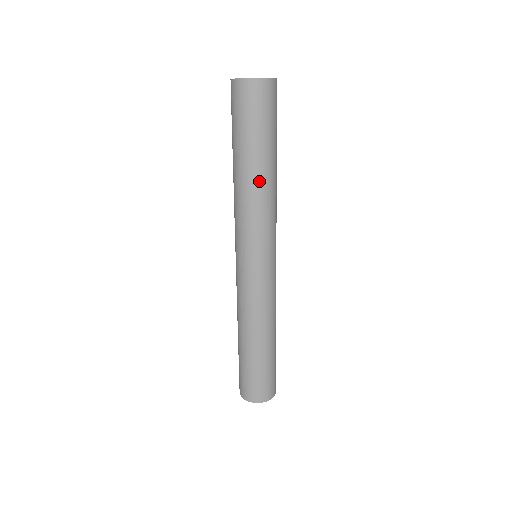
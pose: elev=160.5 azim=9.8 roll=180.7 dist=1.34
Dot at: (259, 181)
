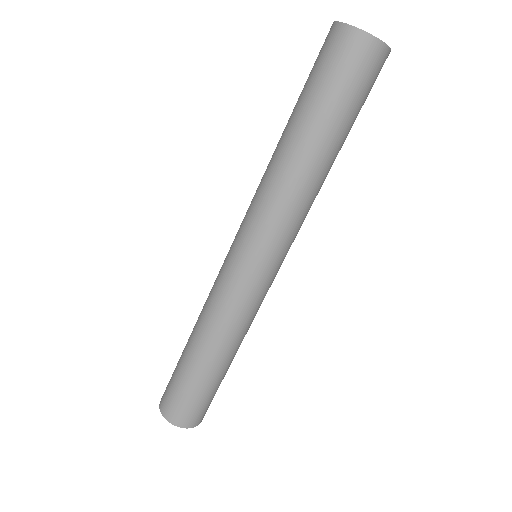
Dot at: (320, 173)
